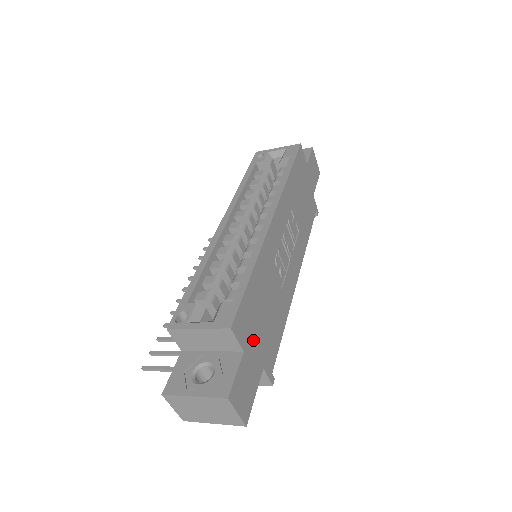
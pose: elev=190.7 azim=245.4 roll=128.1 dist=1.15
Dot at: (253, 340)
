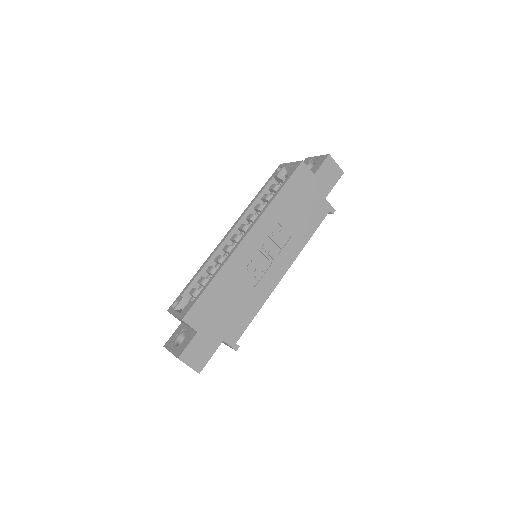
Dot at: (210, 324)
